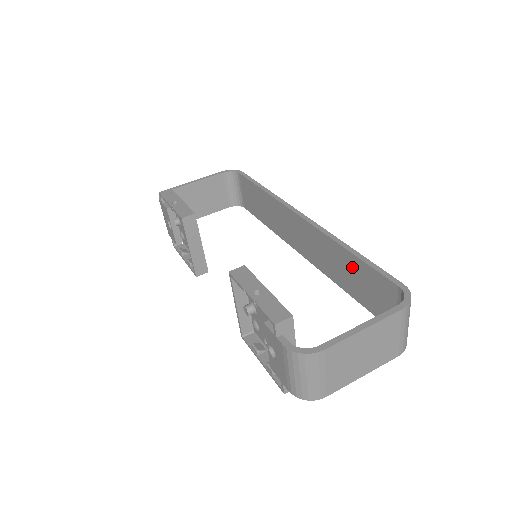
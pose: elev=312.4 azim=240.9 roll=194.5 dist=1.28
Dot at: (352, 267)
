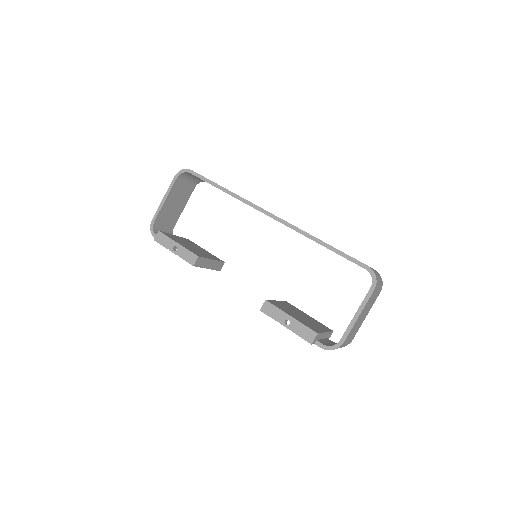
Dot at: occluded
